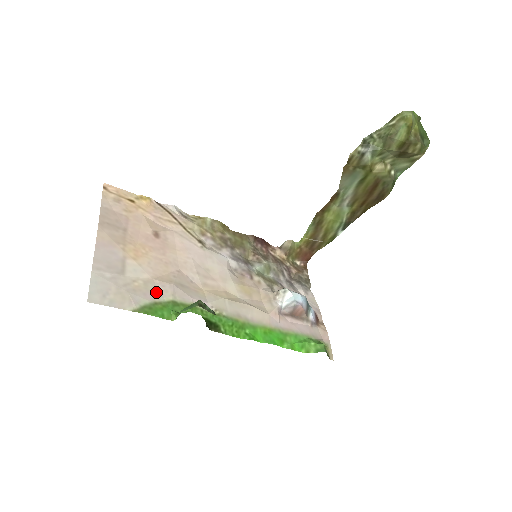
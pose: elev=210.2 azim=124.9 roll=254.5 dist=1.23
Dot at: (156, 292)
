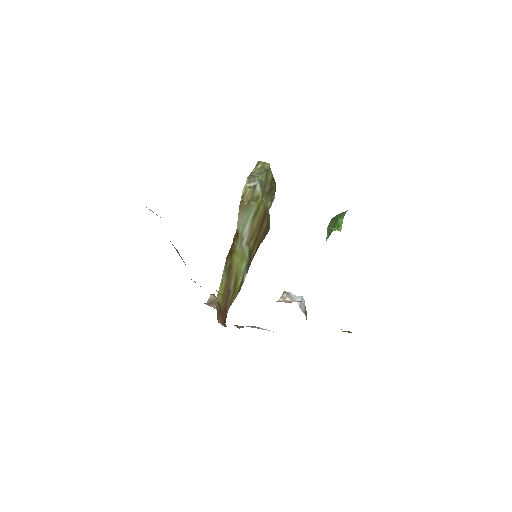
Dot at: occluded
